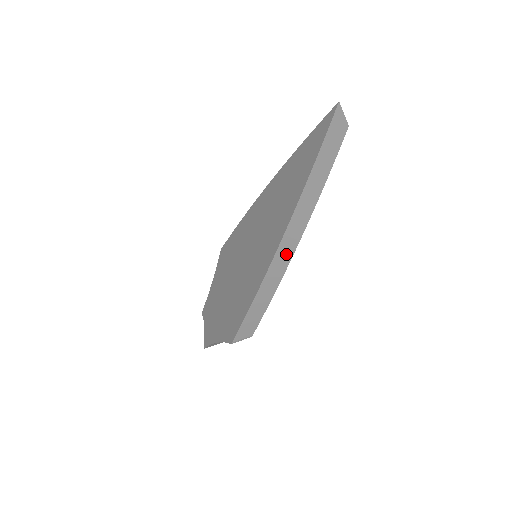
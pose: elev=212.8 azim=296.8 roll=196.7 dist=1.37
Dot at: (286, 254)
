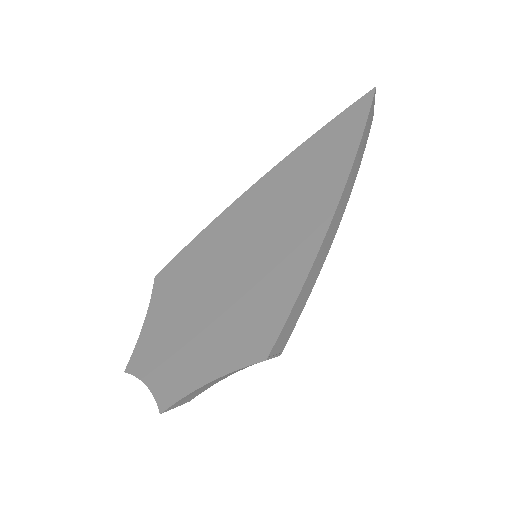
Dot at: (333, 230)
